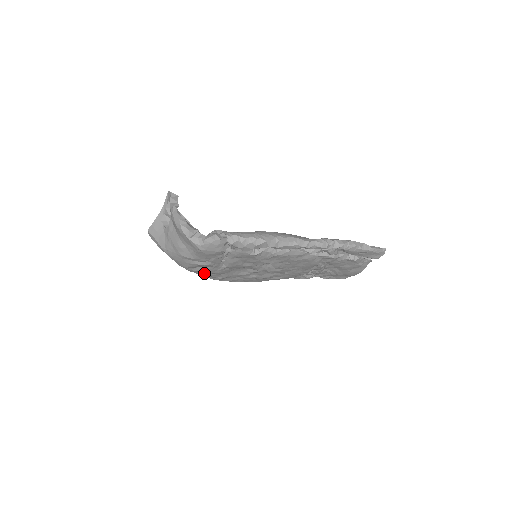
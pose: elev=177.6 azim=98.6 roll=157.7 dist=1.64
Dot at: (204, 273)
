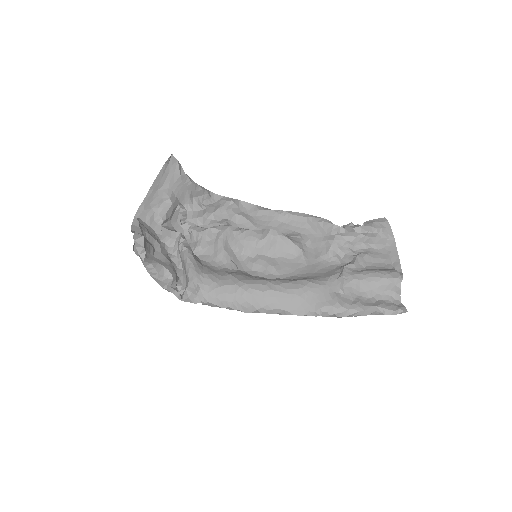
Dot at: occluded
